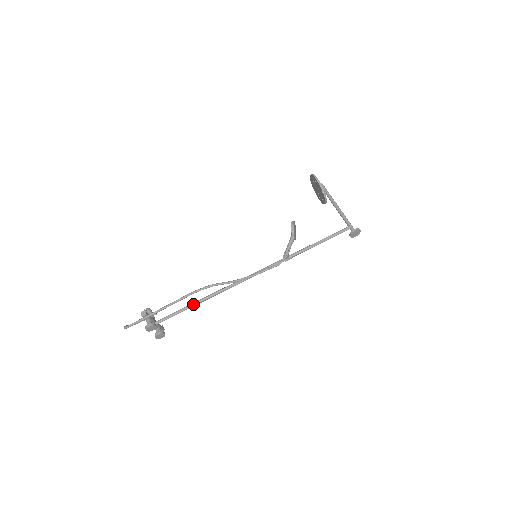
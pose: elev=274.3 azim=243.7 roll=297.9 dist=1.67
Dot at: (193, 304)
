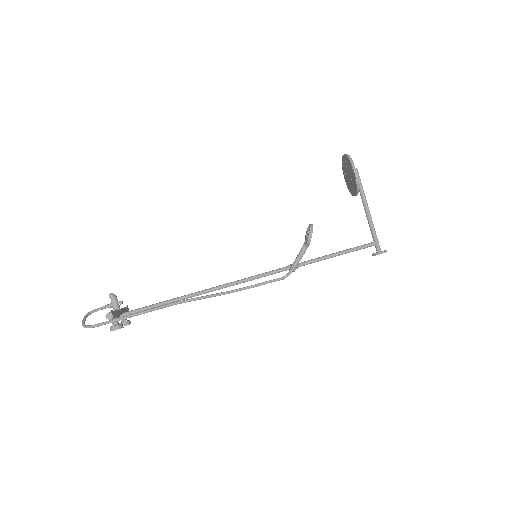
Dot at: (170, 302)
